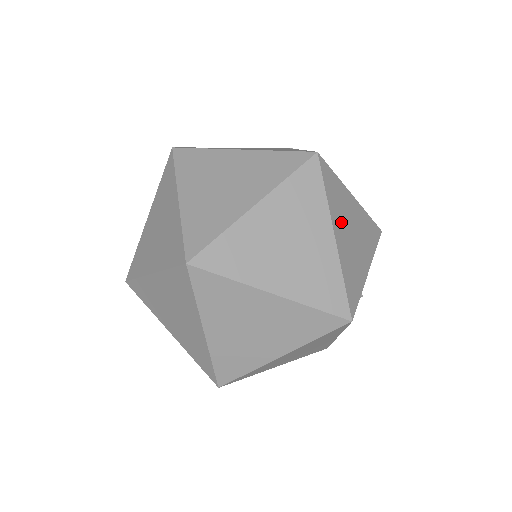
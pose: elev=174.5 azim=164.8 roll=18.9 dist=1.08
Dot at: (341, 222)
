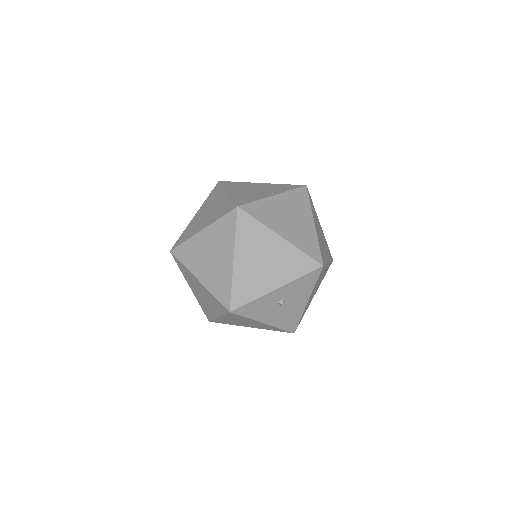
Dot at: (249, 252)
